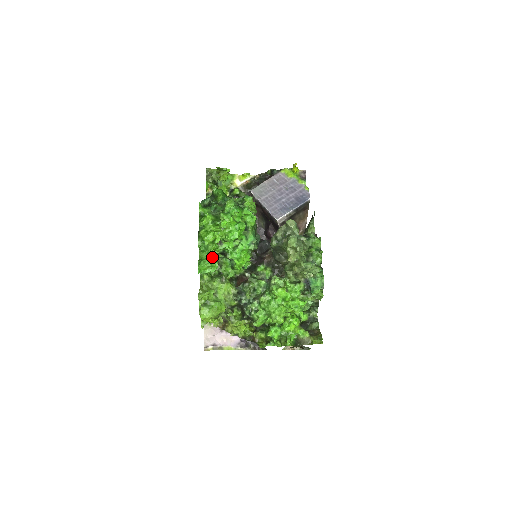
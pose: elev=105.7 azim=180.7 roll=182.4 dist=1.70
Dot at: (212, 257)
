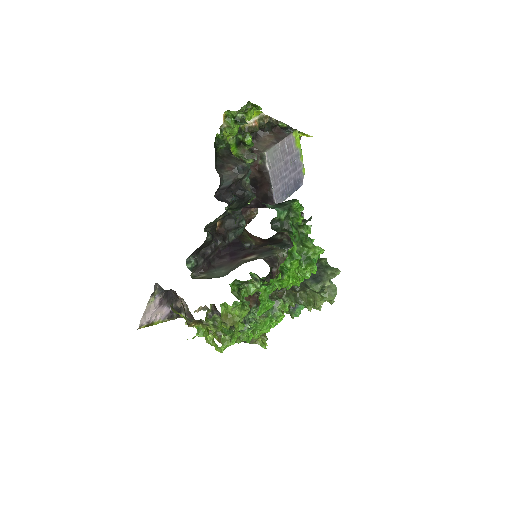
Dot at: (268, 296)
